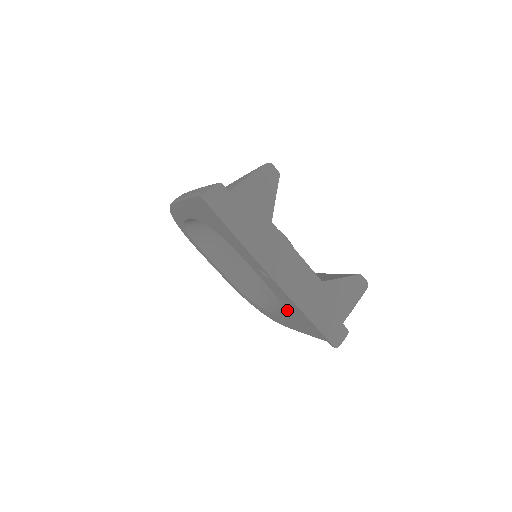
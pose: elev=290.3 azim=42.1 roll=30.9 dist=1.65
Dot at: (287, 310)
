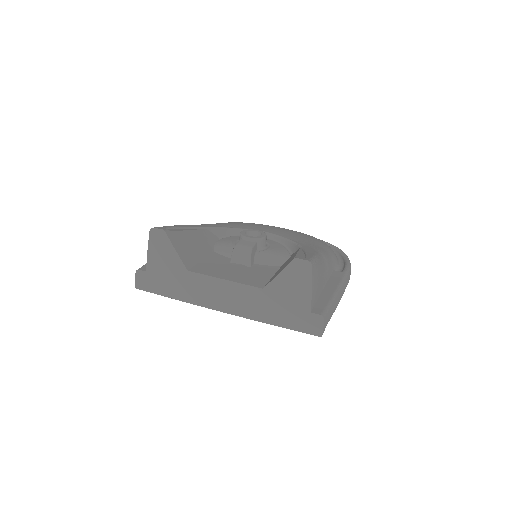
Dot at: occluded
